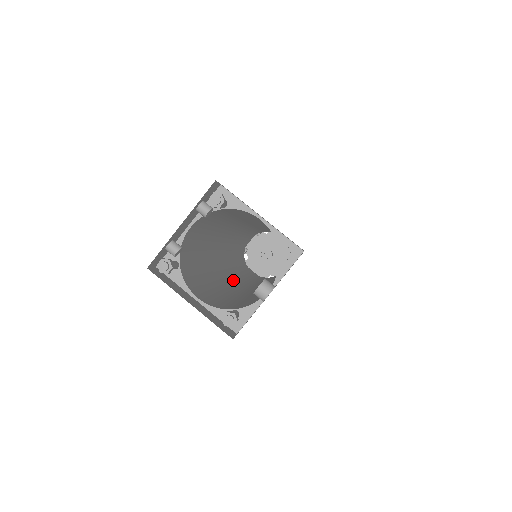
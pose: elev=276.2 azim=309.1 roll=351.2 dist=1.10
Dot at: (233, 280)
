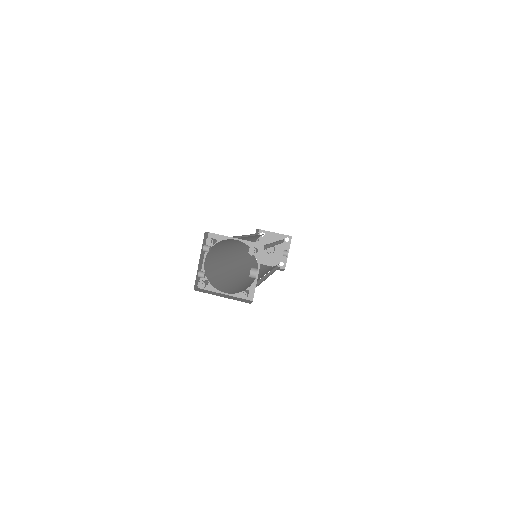
Dot at: (249, 277)
